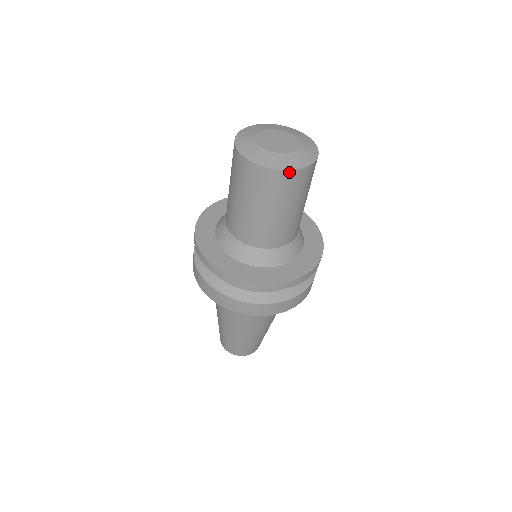
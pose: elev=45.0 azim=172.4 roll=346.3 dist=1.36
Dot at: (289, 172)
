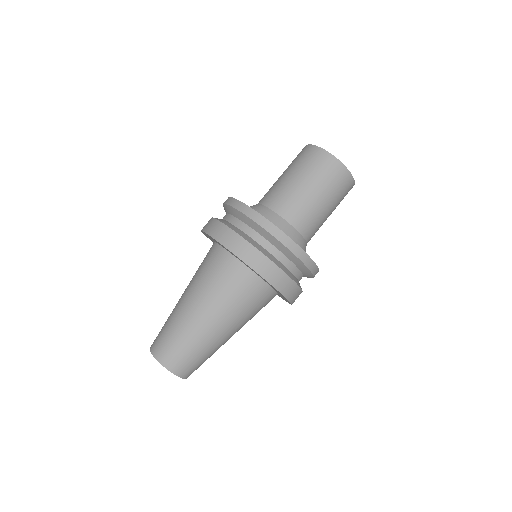
Dot at: (318, 148)
